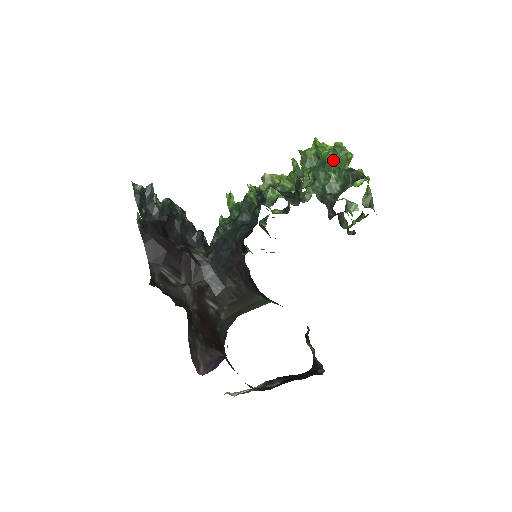
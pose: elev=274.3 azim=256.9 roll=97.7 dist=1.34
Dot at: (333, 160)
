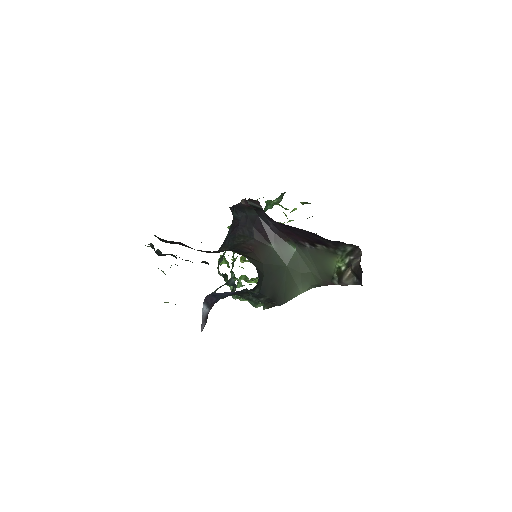
Dot at: occluded
